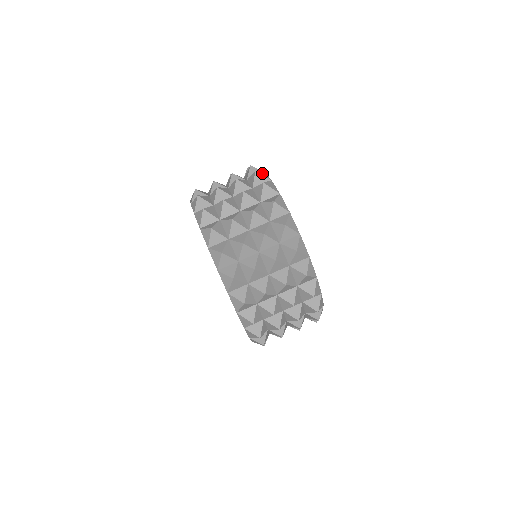
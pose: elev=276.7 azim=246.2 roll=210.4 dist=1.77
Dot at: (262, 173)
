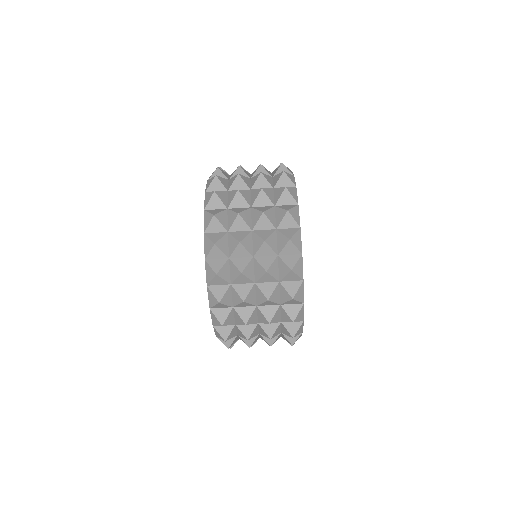
Dot at: (296, 239)
